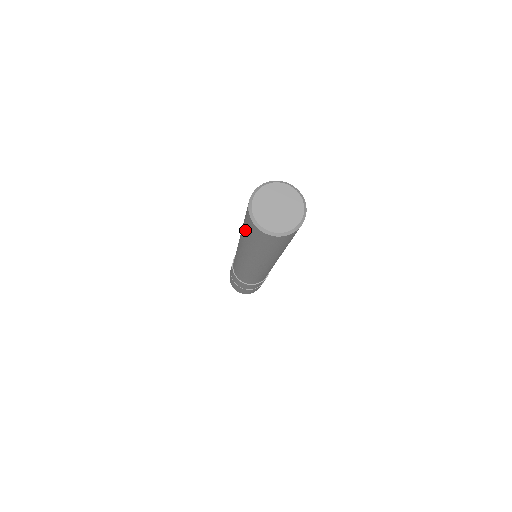
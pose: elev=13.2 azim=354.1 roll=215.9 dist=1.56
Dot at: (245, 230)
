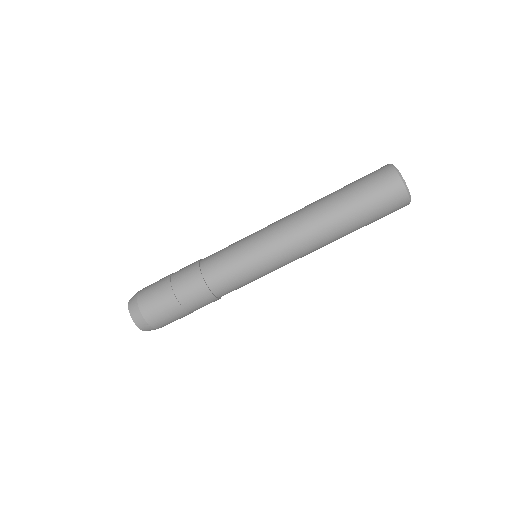
Dot at: (353, 183)
